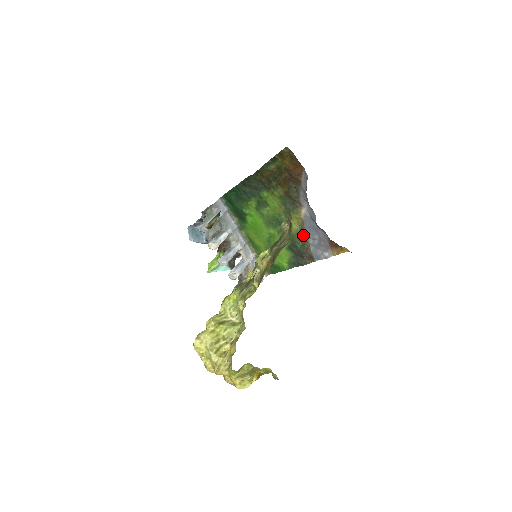
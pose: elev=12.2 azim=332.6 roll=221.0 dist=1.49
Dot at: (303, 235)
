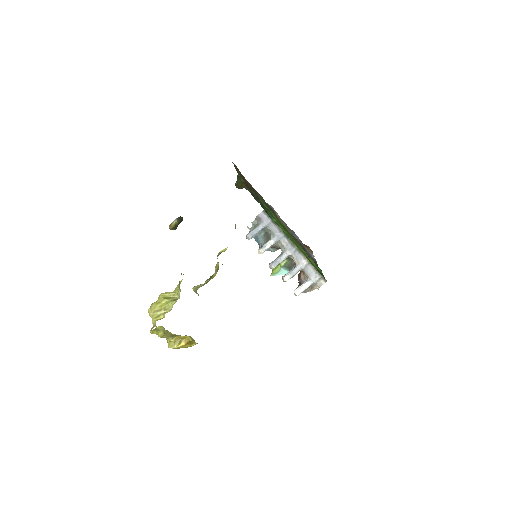
Dot at: occluded
